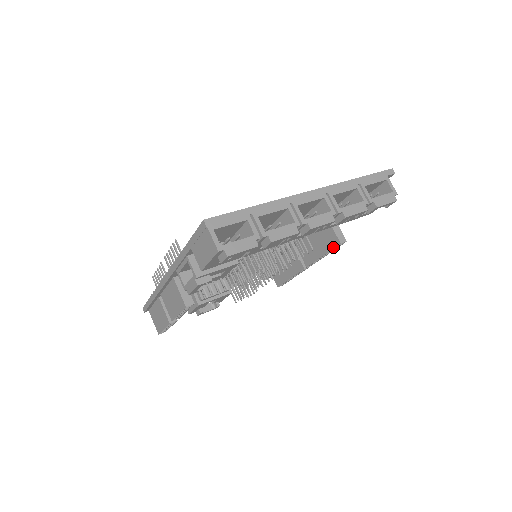
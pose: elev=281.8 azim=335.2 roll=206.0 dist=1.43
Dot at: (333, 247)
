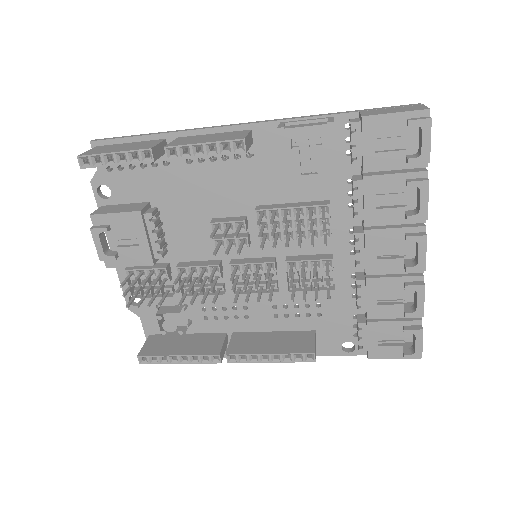
Dot at: (299, 352)
